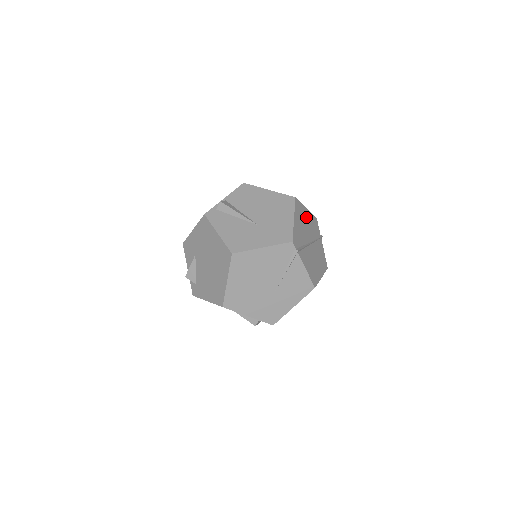
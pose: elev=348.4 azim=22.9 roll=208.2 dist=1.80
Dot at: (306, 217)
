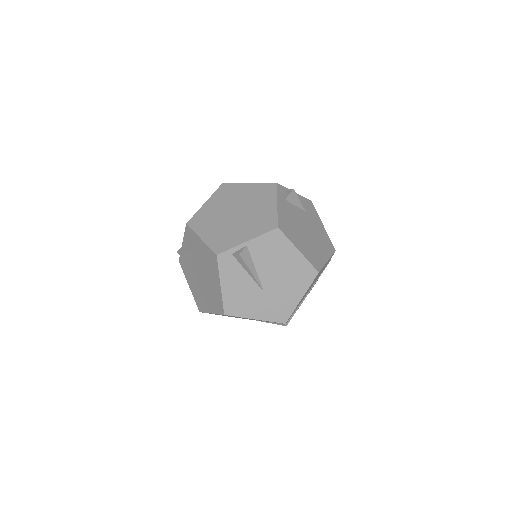
Dot at: (320, 272)
